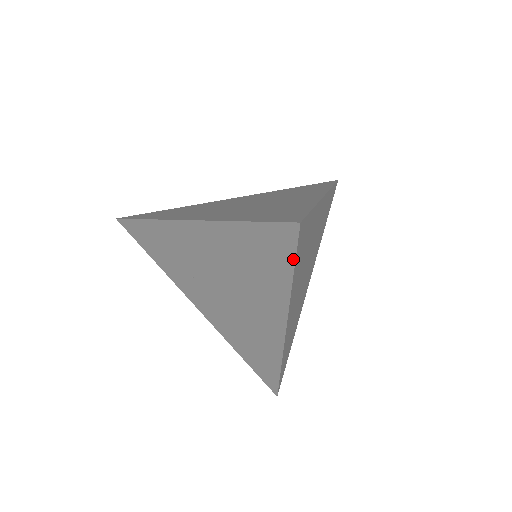
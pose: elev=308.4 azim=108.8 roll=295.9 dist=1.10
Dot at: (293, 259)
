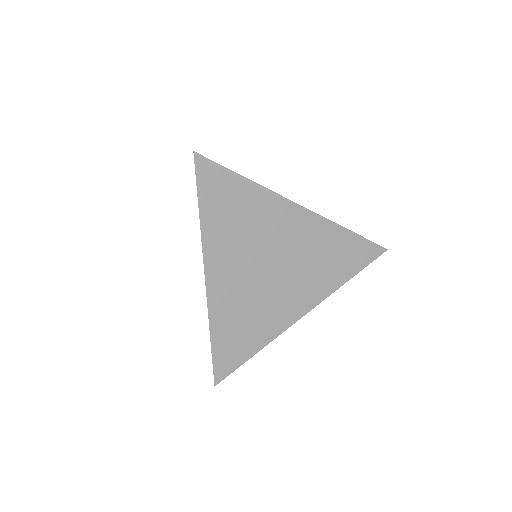
Dot at: (197, 189)
